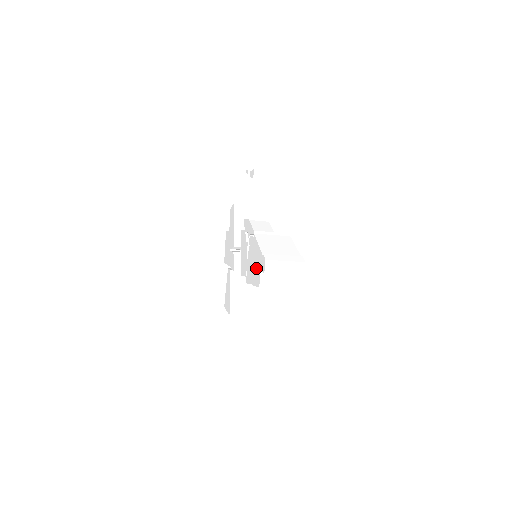
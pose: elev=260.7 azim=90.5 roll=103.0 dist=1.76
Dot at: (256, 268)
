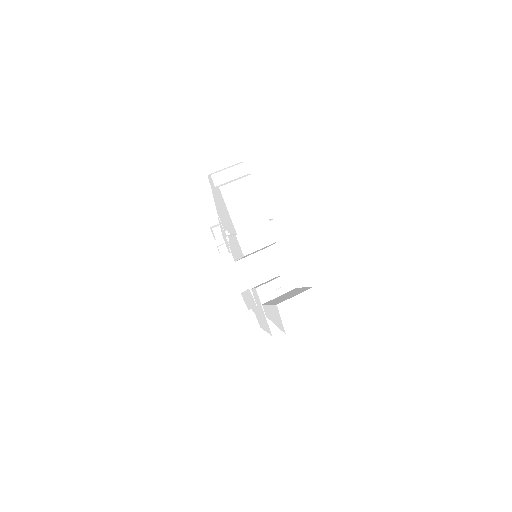
Dot at: (219, 201)
